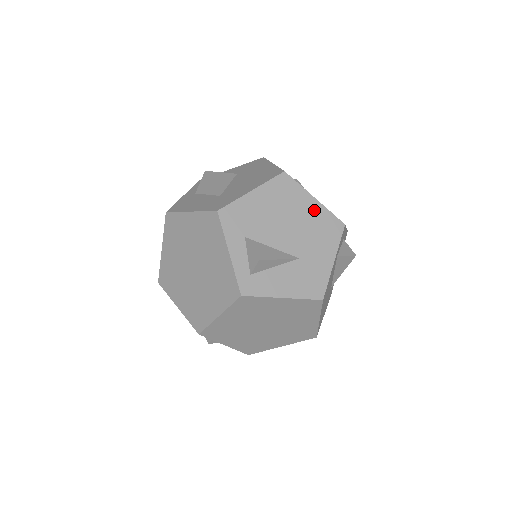
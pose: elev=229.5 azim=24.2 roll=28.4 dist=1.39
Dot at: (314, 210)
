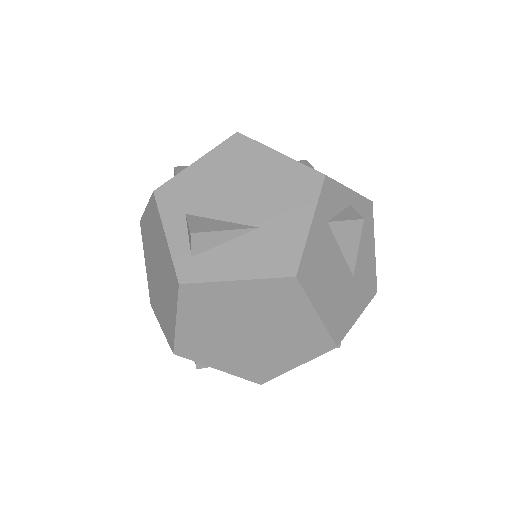
Dot at: (278, 166)
